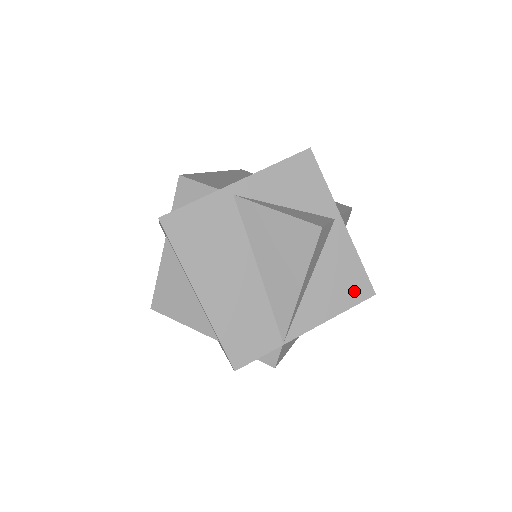
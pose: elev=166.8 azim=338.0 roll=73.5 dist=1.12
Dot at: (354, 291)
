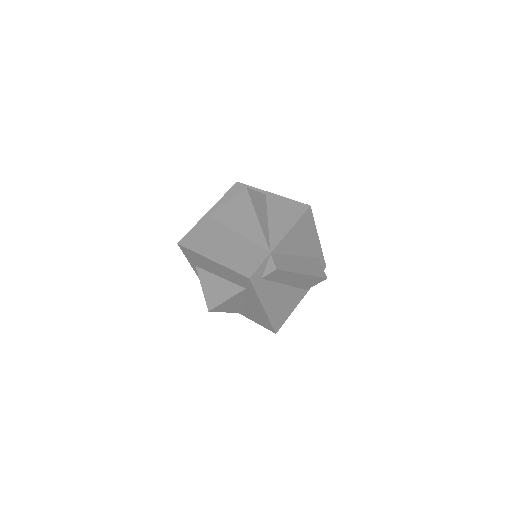
Dot at: (296, 211)
